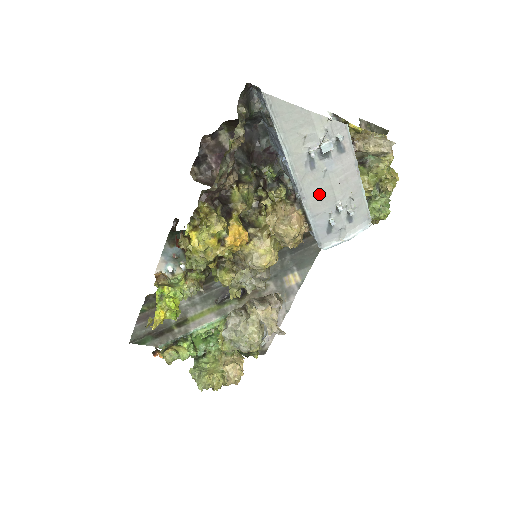
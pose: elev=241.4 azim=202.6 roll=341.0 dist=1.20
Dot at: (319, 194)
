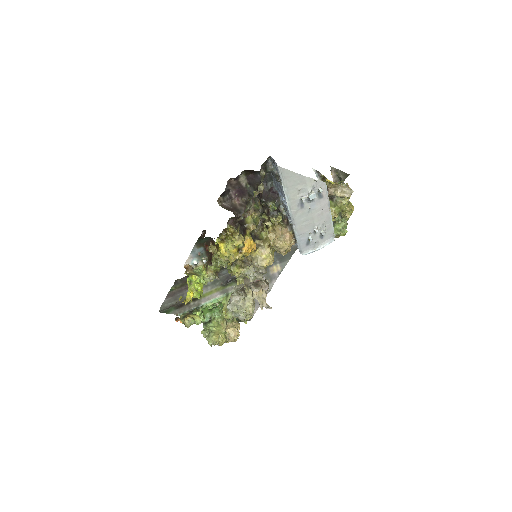
Dot at: (304, 222)
